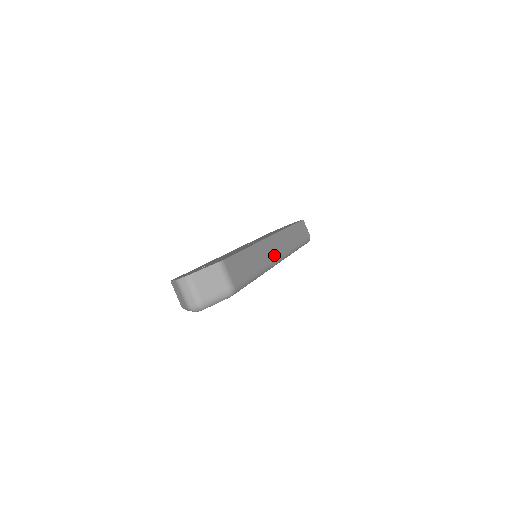
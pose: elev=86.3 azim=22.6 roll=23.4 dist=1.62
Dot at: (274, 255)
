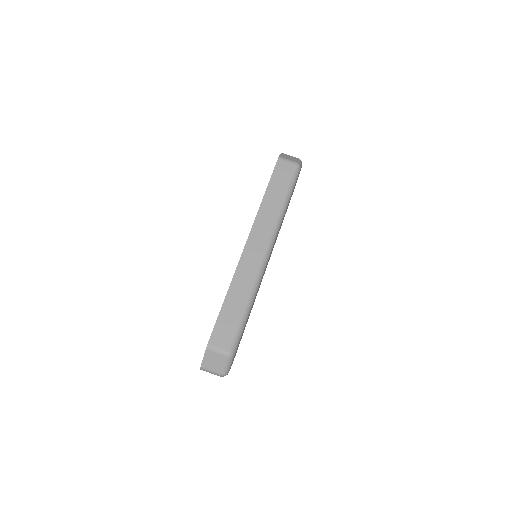
Dot at: (257, 262)
